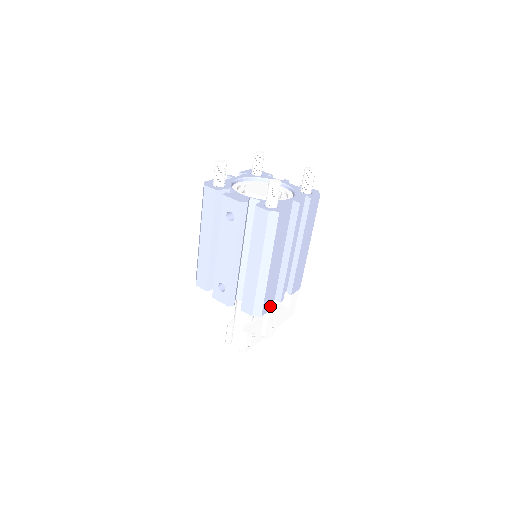
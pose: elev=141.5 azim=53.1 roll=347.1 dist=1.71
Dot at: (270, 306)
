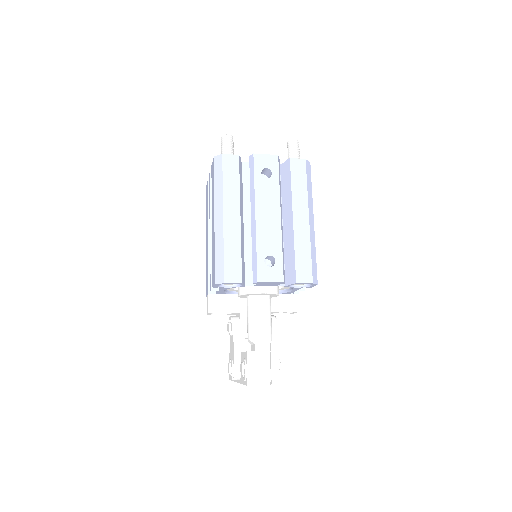
Dot at: occluded
